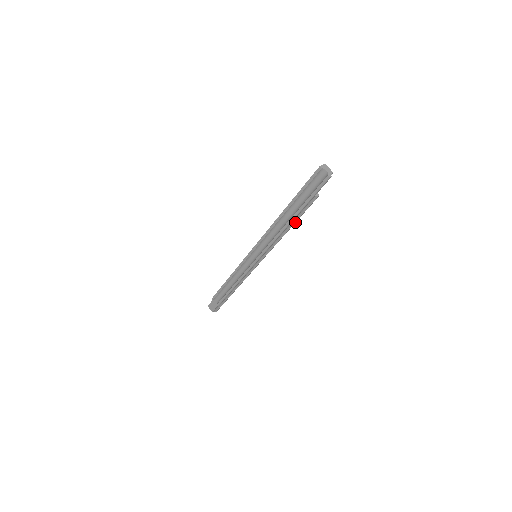
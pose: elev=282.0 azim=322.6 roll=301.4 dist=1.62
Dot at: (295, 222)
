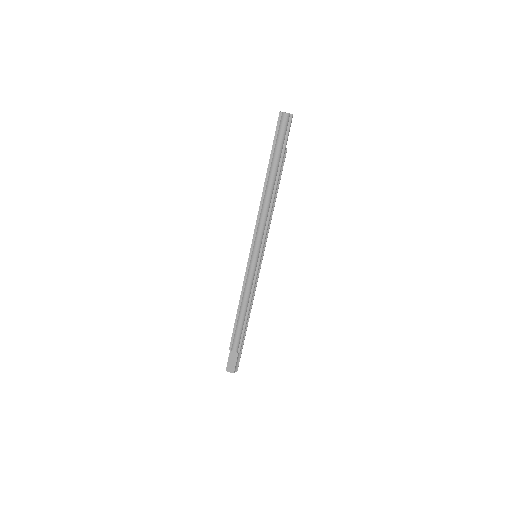
Dot at: (277, 191)
